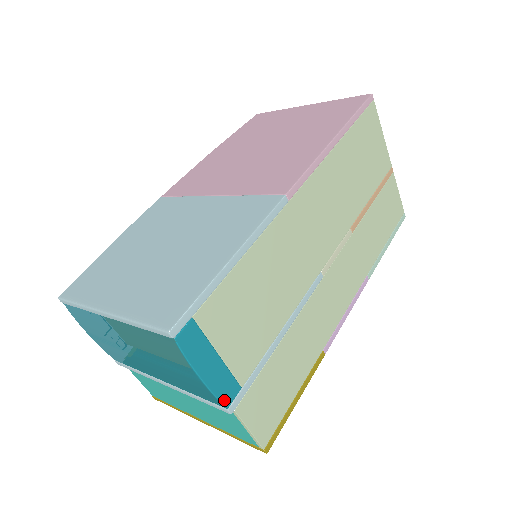
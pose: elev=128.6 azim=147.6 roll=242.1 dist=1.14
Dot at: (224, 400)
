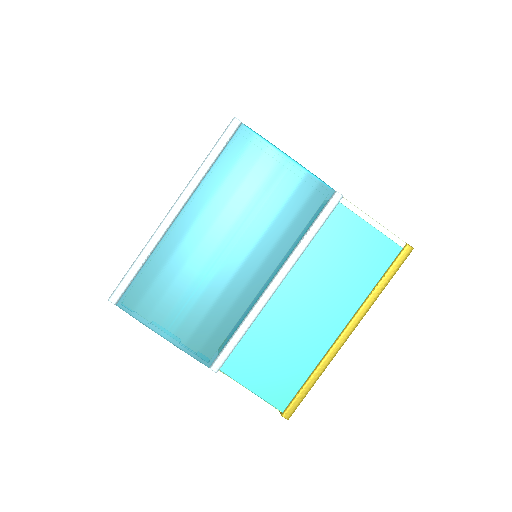
Dot at: (325, 184)
